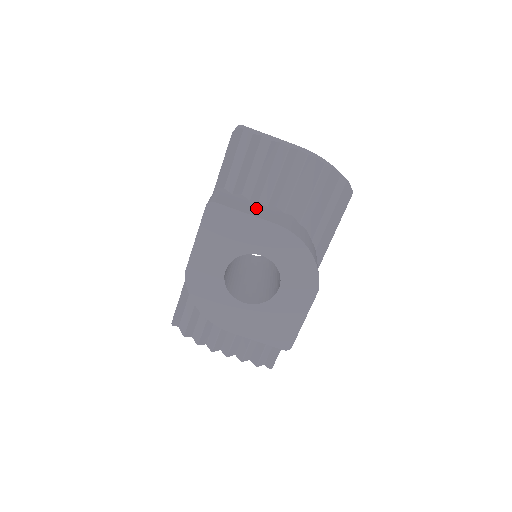
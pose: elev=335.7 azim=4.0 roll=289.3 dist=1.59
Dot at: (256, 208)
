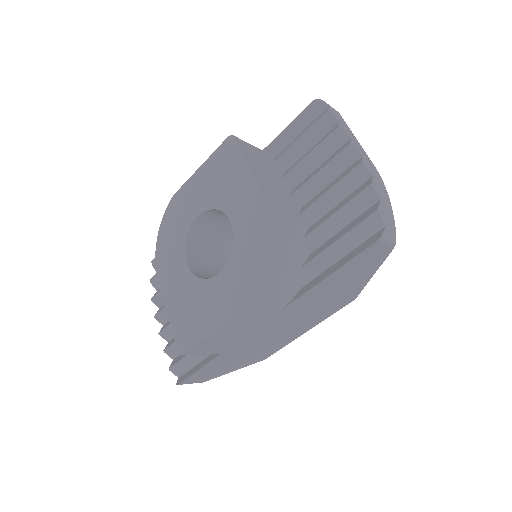
Dot at: (272, 181)
